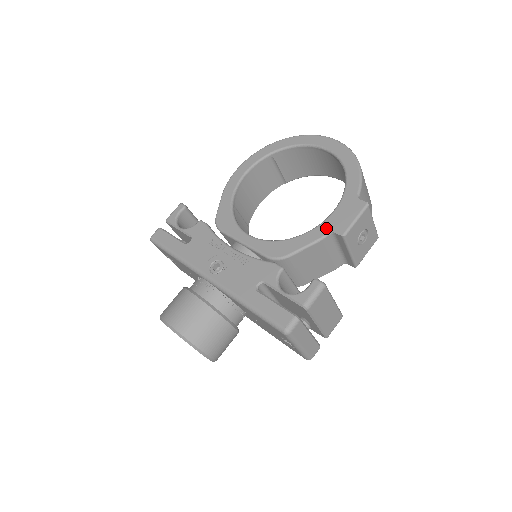
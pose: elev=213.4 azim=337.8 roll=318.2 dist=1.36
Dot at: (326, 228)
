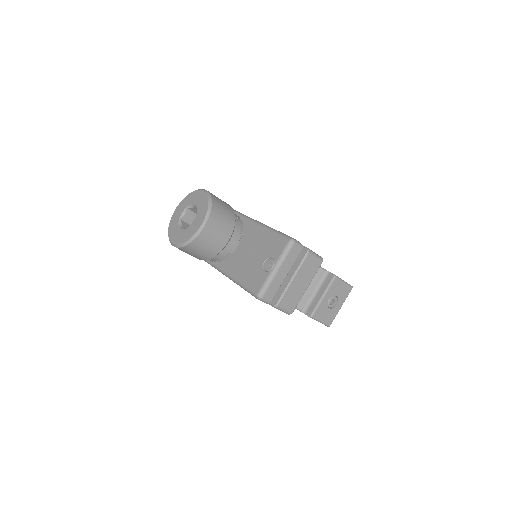
Dot at: (325, 269)
